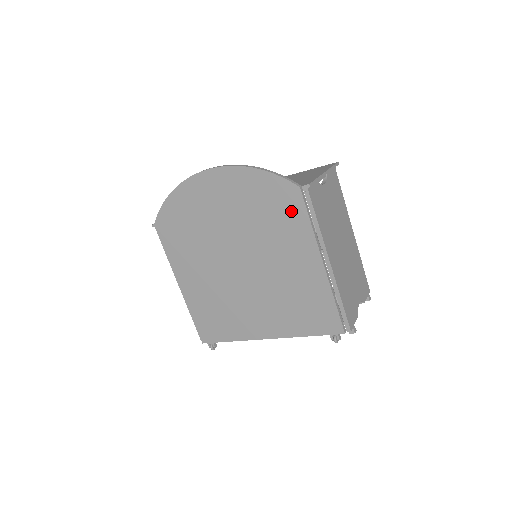
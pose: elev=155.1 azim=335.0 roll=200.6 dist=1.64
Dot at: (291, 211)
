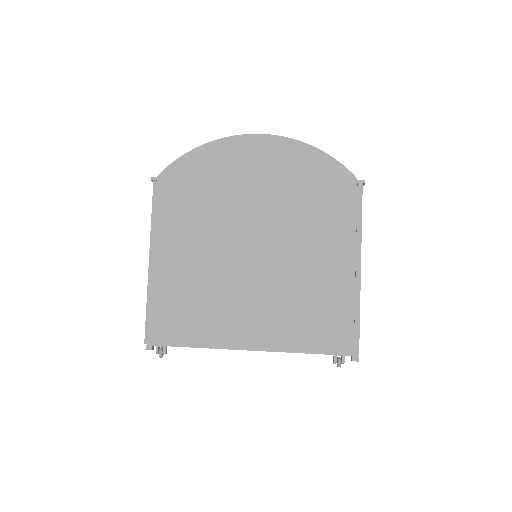
Dot at: (339, 200)
